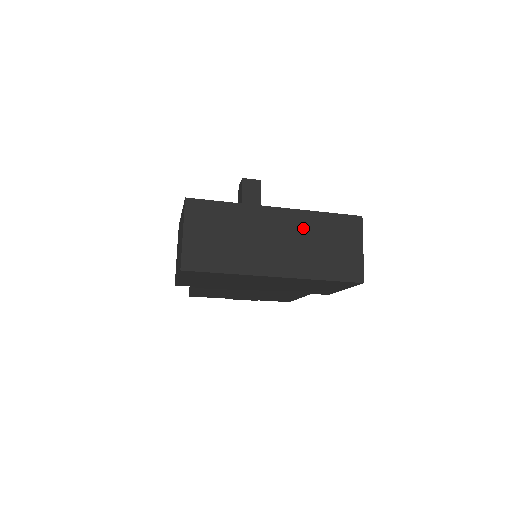
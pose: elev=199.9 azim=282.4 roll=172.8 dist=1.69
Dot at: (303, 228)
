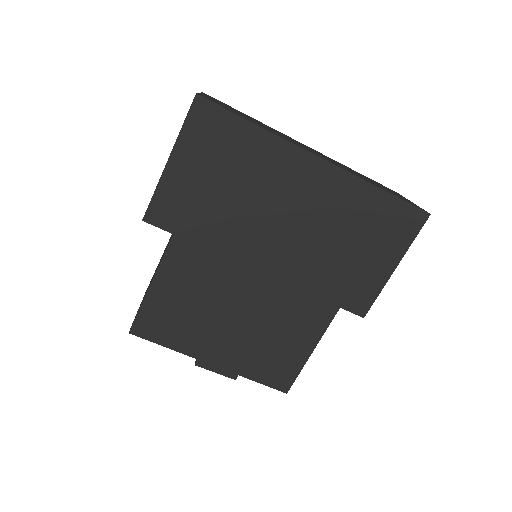
Dot at: occluded
